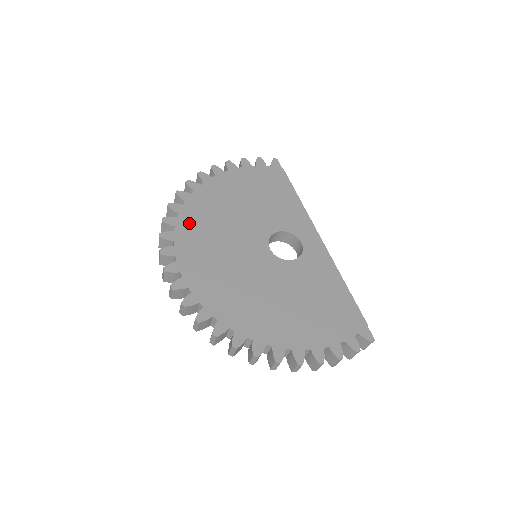
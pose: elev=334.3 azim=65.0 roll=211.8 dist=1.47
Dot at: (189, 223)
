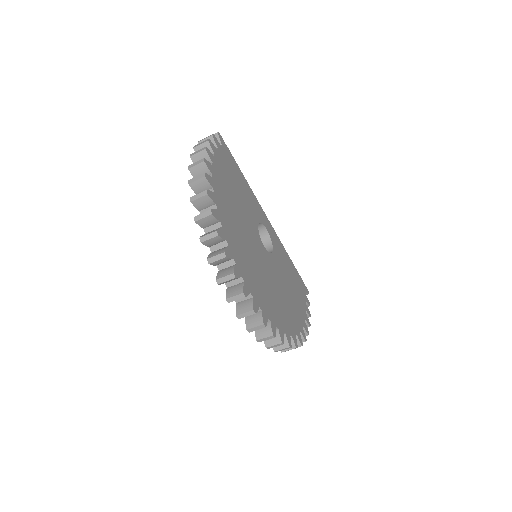
Dot at: (235, 248)
